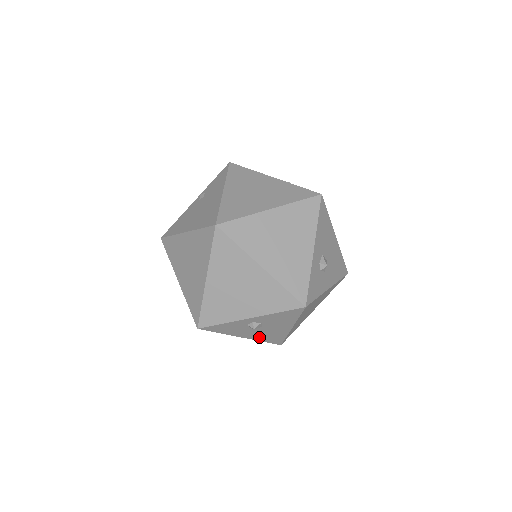
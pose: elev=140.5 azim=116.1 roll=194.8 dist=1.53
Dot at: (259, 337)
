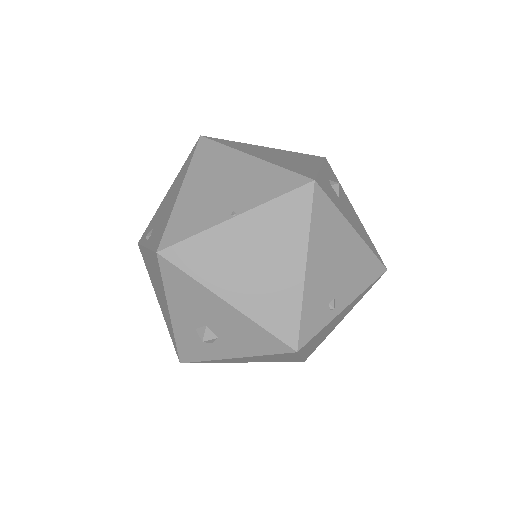
Dot at: (361, 234)
